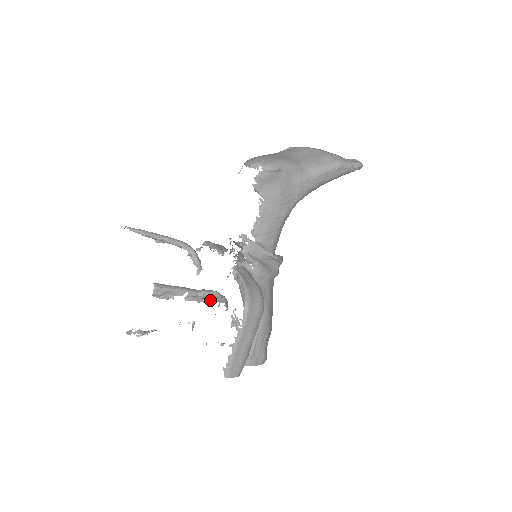
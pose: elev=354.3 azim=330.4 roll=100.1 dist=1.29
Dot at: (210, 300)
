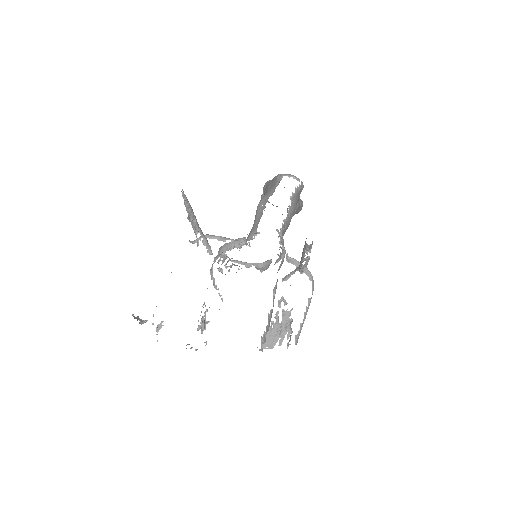
Dot at: (303, 268)
